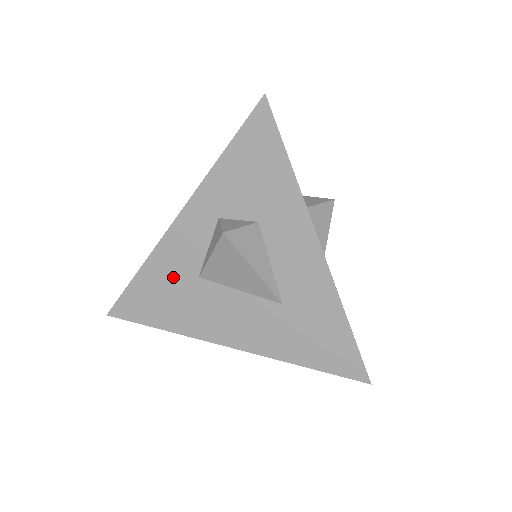
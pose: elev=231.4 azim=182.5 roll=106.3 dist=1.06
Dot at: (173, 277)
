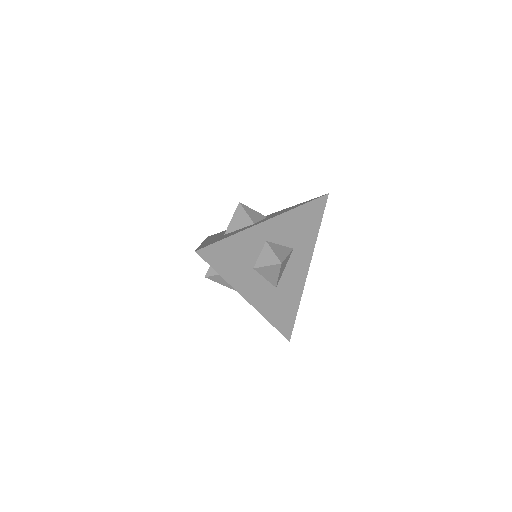
Dot at: occluded
